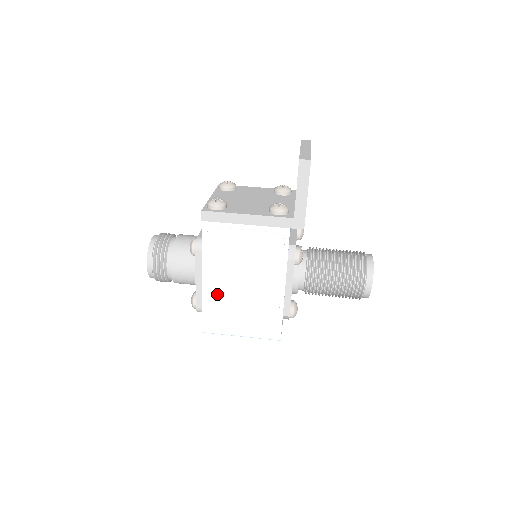
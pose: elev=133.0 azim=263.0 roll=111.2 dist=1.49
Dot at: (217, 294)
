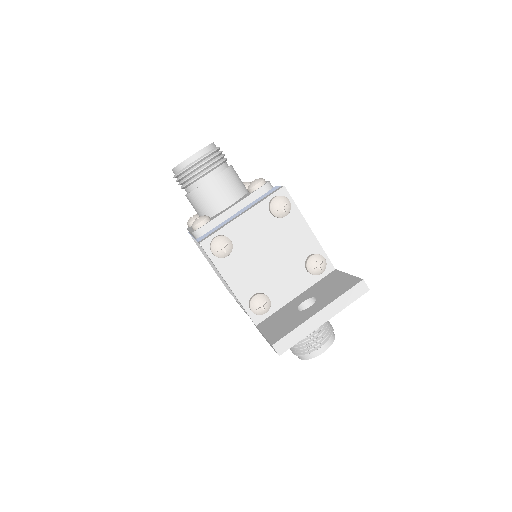
Dot at: occluded
